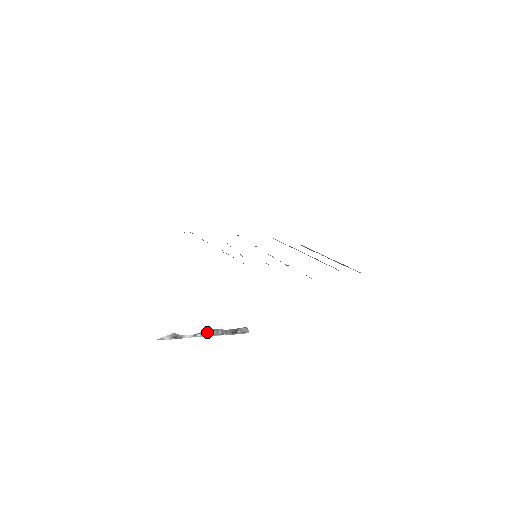
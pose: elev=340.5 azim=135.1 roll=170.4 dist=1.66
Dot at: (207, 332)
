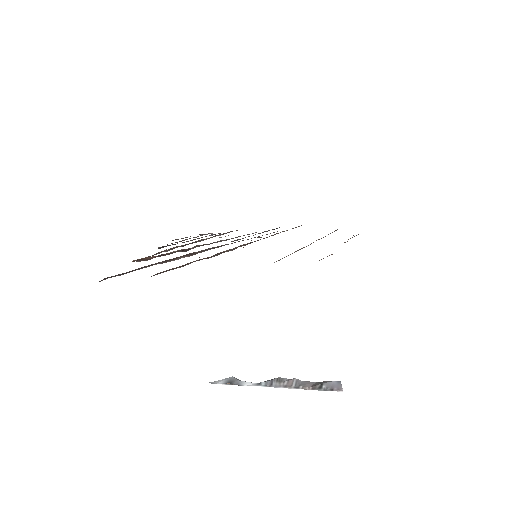
Dot at: (274, 381)
